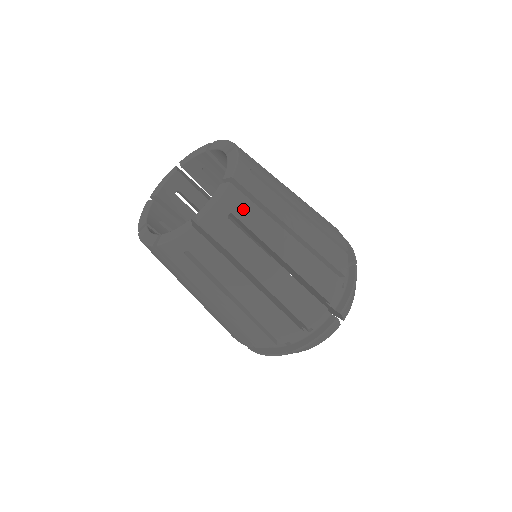
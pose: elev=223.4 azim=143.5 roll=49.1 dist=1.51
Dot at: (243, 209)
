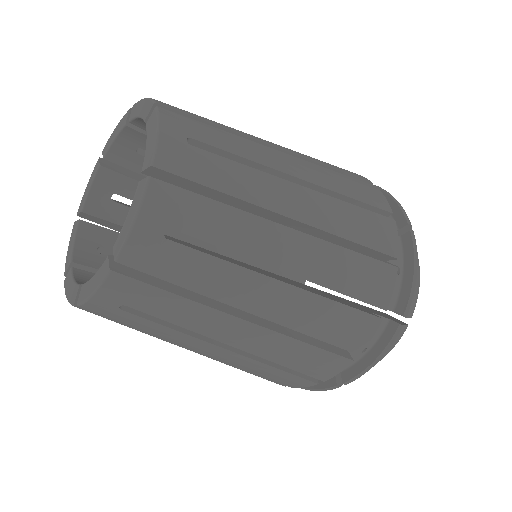
Dot at: (189, 214)
